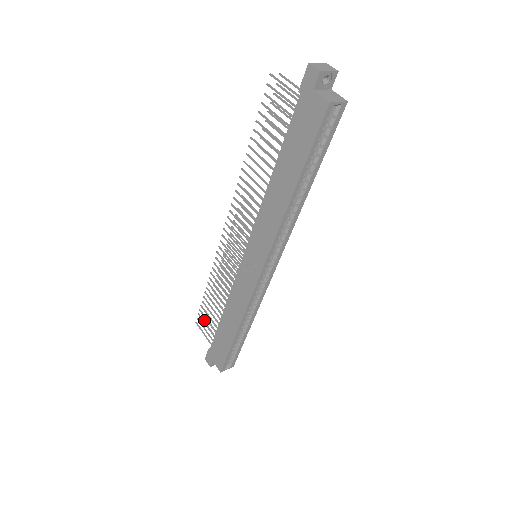
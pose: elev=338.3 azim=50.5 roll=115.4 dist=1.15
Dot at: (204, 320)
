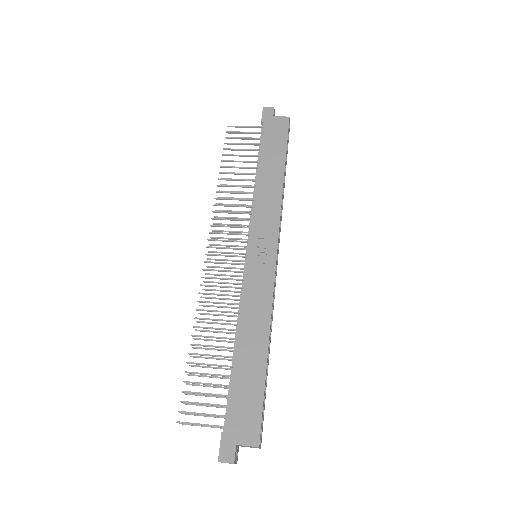
Dot at: occluded
